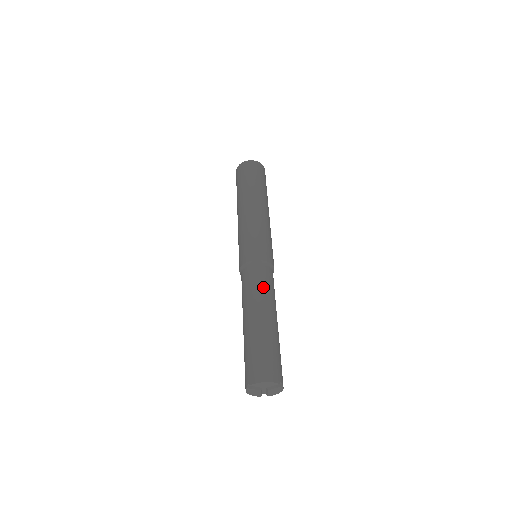
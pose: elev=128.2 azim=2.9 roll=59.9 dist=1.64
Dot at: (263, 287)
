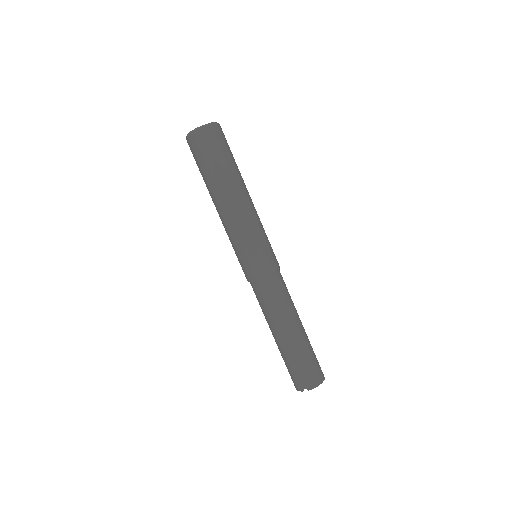
Dot at: (287, 299)
